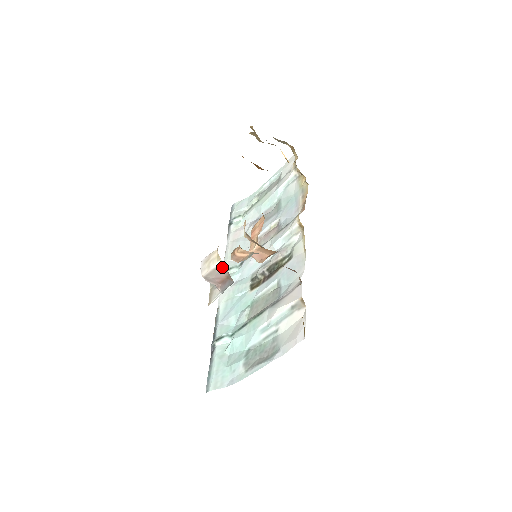
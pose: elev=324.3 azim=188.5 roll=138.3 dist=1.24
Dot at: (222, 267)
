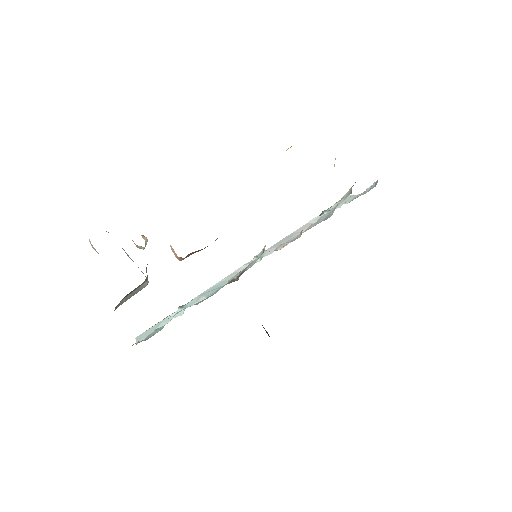
Dot at: occluded
